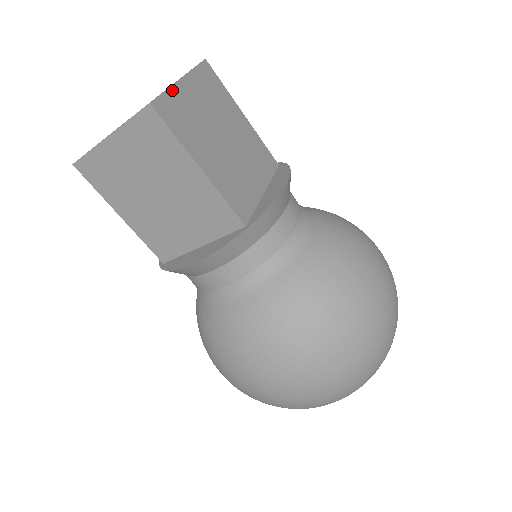
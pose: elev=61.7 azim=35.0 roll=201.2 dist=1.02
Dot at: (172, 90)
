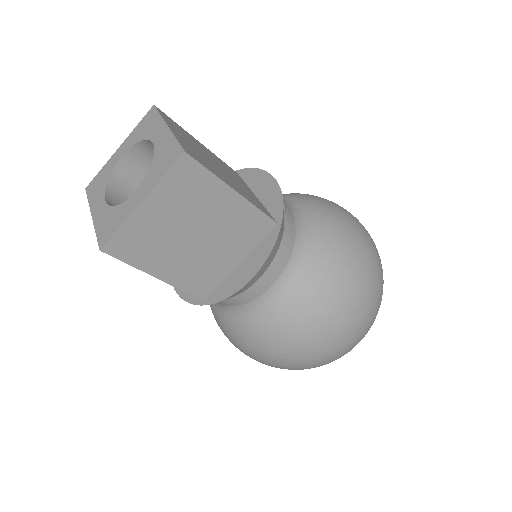
Dot at: (176, 137)
